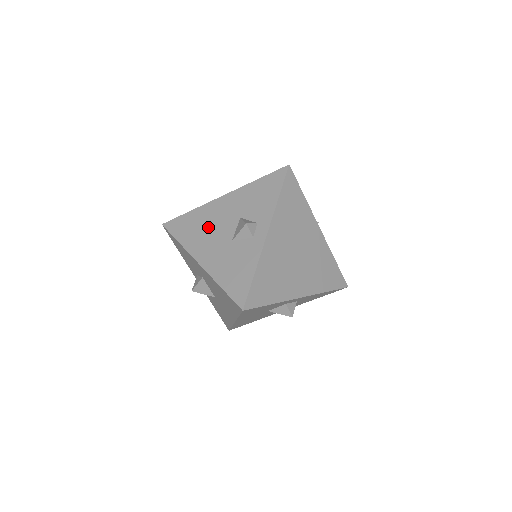
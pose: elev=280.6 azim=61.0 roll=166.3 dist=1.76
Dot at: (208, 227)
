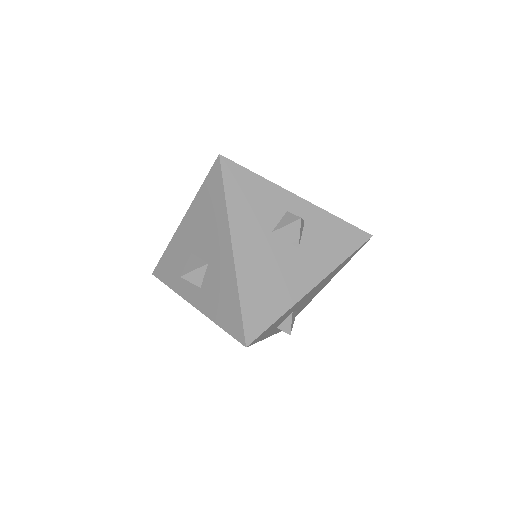
Dot at: occluded
